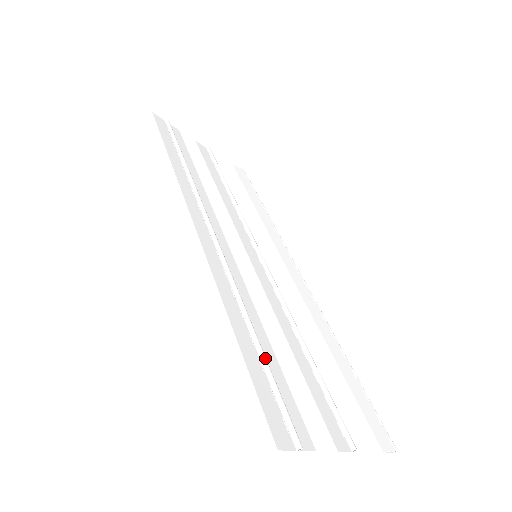
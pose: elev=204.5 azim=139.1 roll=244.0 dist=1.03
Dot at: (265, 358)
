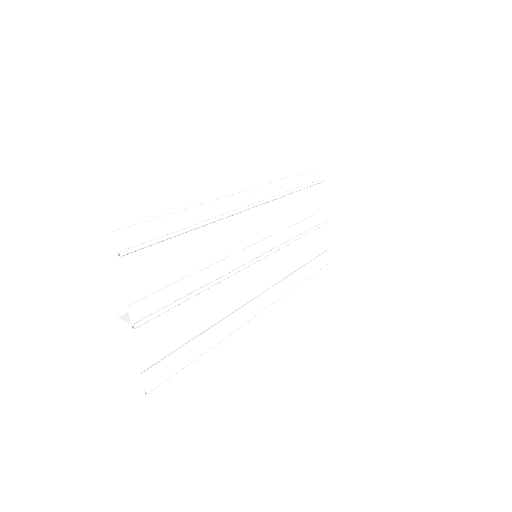
Dot at: (175, 235)
